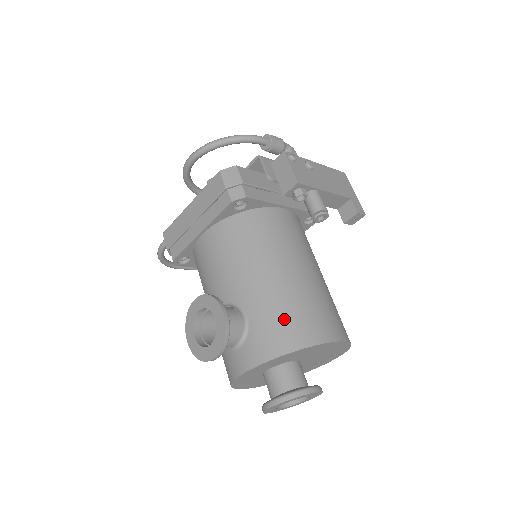
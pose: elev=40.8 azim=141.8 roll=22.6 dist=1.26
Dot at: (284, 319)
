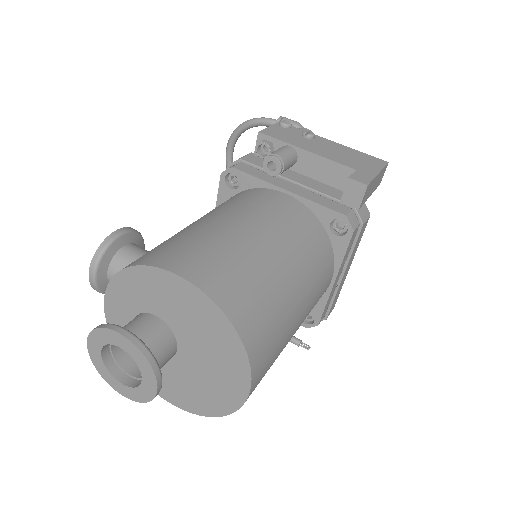
Dot at: (157, 247)
